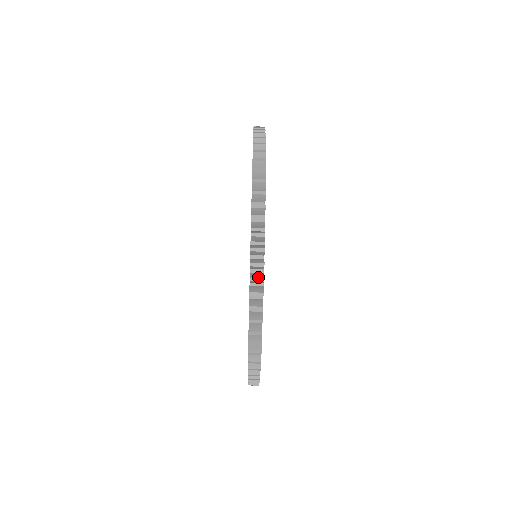
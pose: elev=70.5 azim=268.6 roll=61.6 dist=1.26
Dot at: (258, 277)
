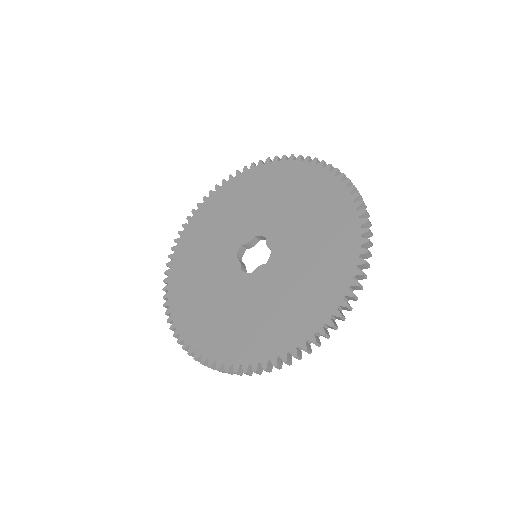
Dot at: occluded
